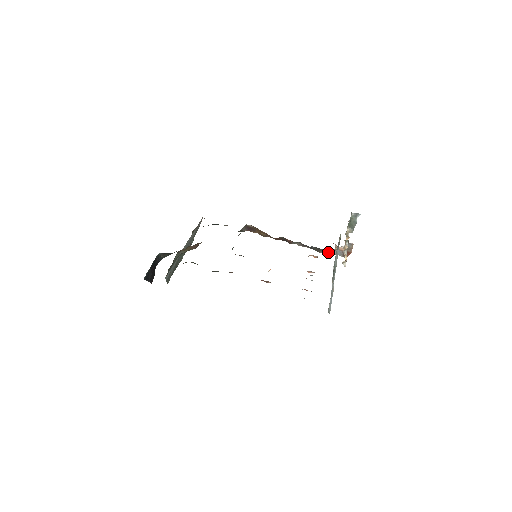
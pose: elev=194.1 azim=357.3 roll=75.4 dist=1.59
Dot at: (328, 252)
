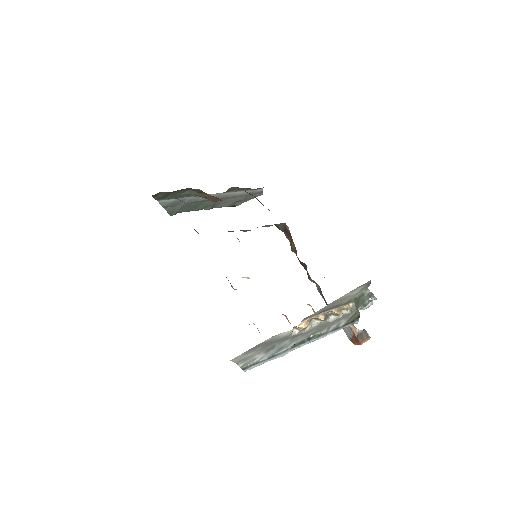
Dot at: occluded
